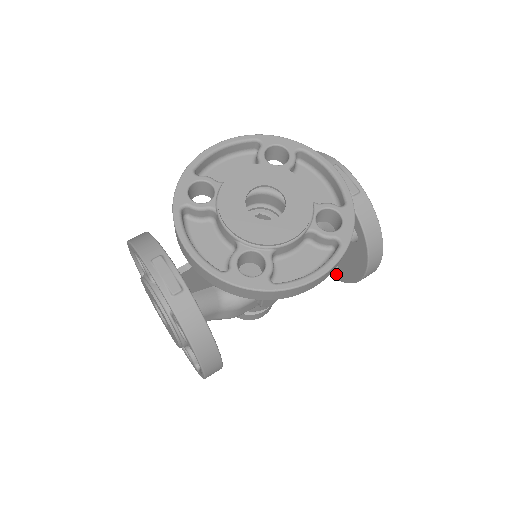
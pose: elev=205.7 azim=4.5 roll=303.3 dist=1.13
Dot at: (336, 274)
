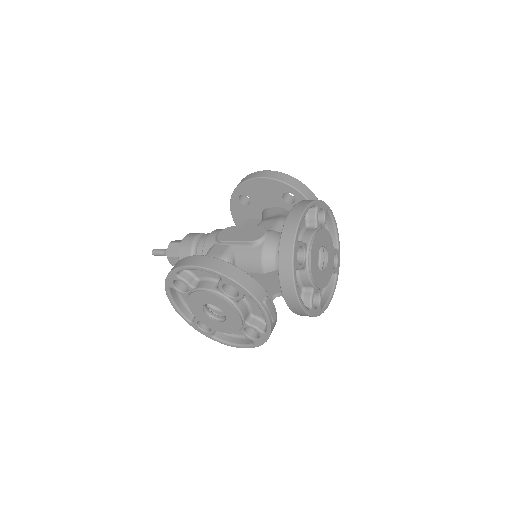
Dot at: occluded
